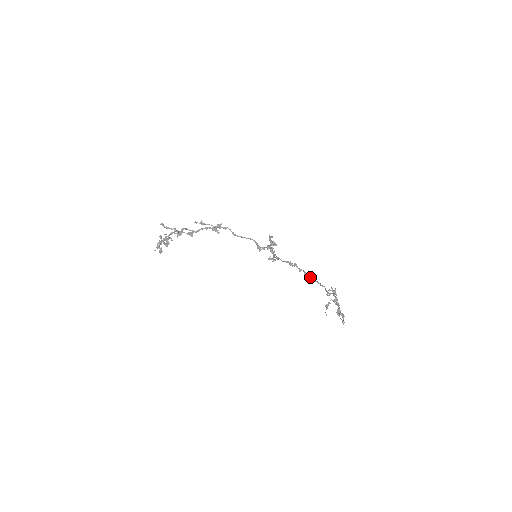
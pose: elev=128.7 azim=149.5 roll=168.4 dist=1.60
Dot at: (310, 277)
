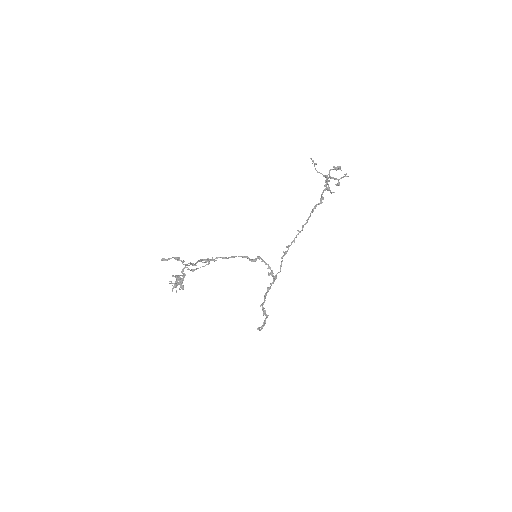
Dot at: (303, 226)
